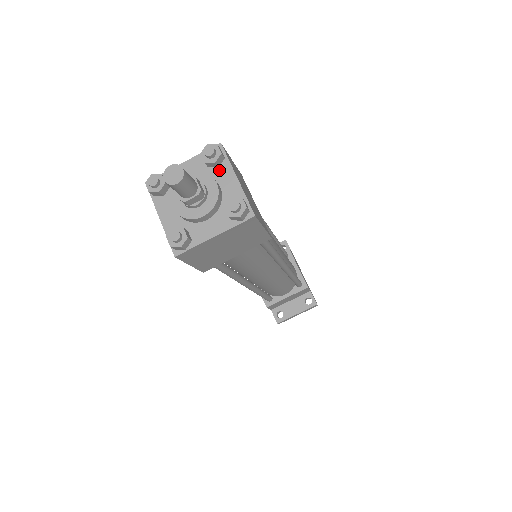
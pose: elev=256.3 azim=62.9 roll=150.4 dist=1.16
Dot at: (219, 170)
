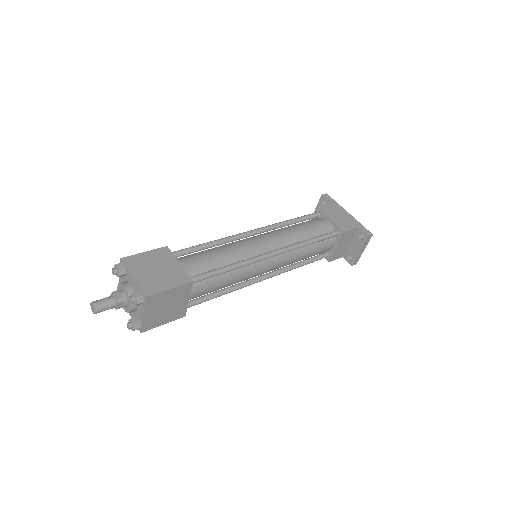
Dot at: (127, 276)
